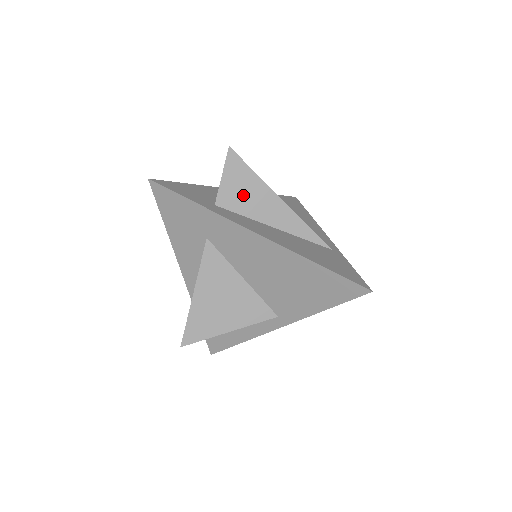
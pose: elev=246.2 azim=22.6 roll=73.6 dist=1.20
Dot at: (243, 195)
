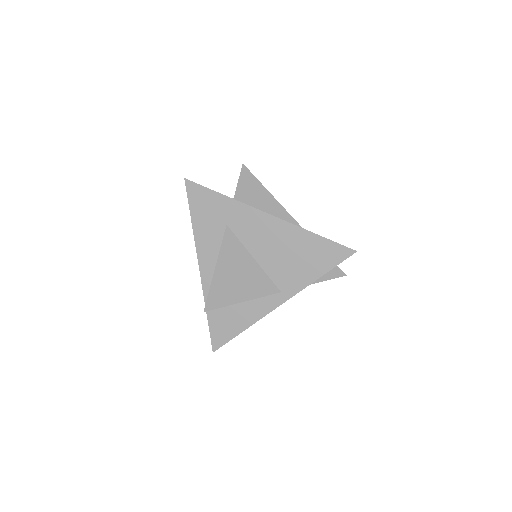
Dot at: (253, 197)
